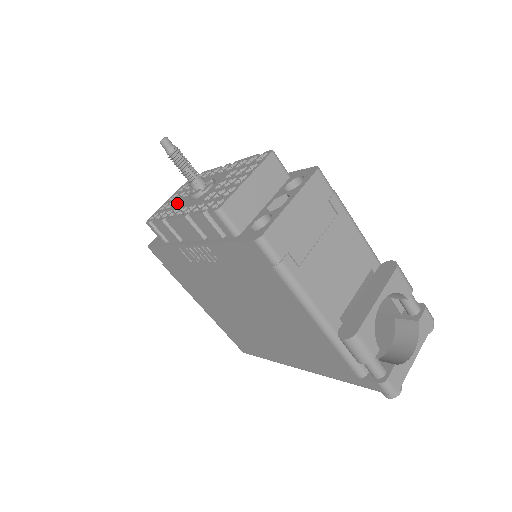
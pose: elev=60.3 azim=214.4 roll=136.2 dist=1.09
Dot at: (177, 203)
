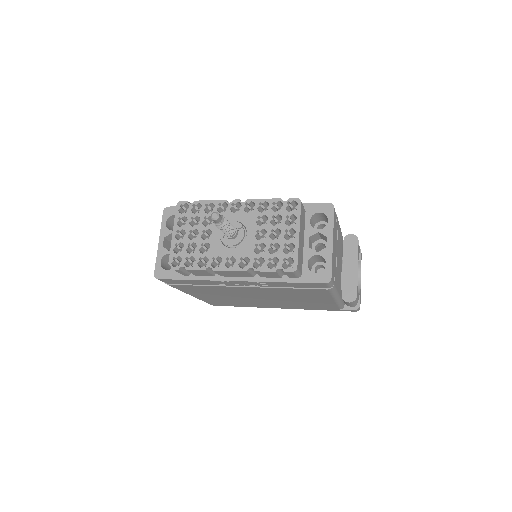
Dot at: (201, 245)
